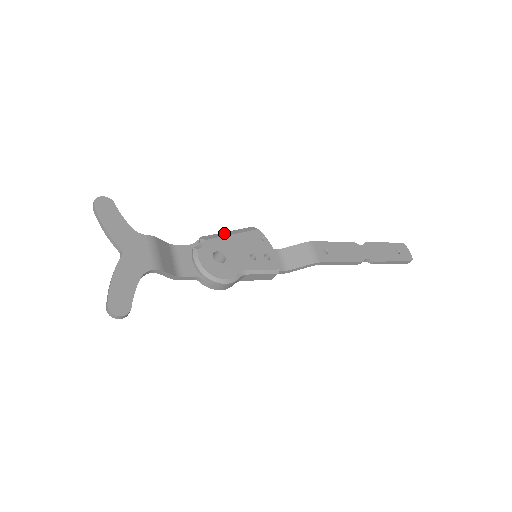
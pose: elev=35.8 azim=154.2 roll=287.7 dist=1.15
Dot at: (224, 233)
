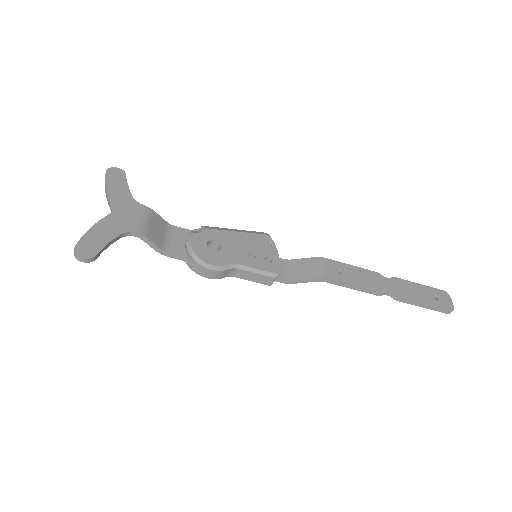
Dot at: (230, 229)
